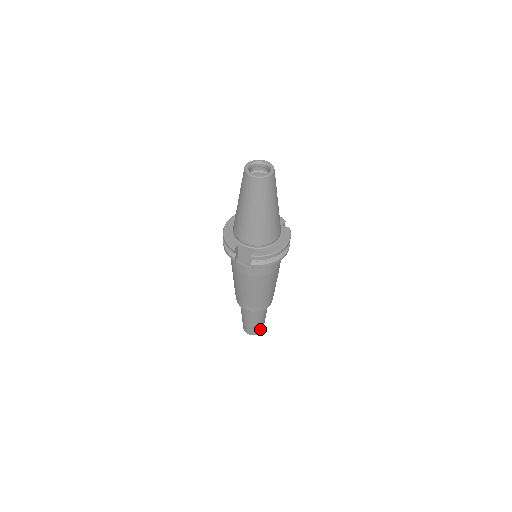
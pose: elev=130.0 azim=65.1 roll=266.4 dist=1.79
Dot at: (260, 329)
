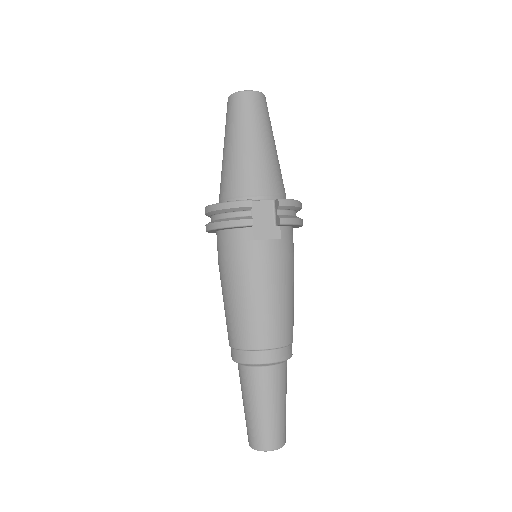
Dot at: (285, 429)
